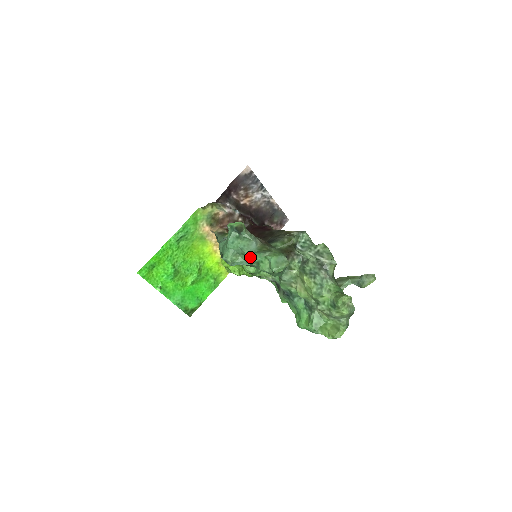
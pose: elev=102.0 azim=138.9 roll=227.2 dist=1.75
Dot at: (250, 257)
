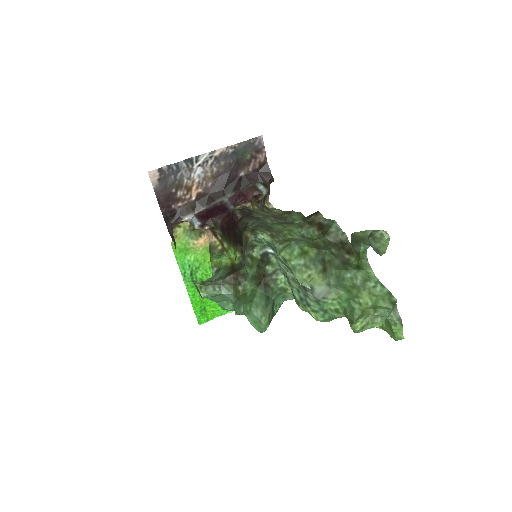
Dot at: (235, 314)
